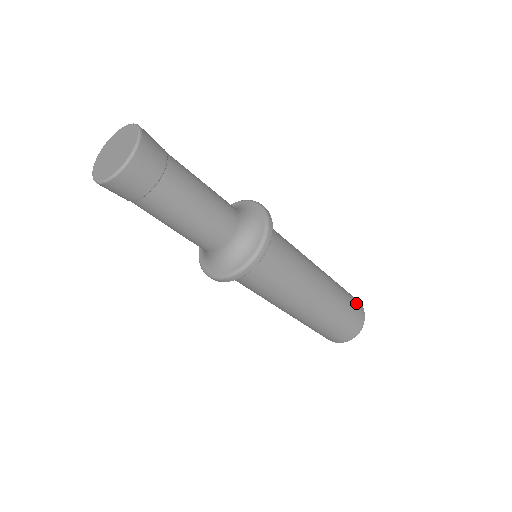
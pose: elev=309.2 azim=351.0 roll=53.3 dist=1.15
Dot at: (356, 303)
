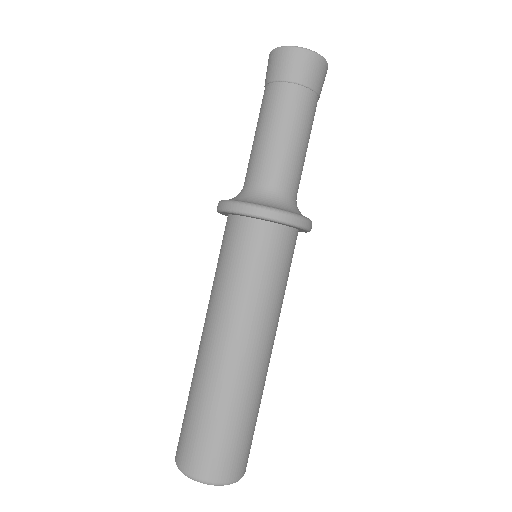
Dot at: (247, 452)
